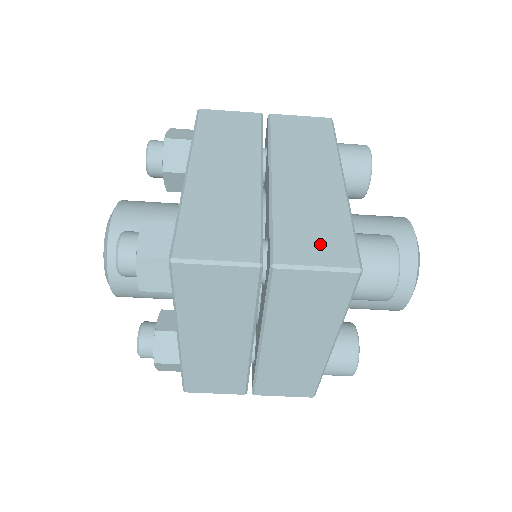
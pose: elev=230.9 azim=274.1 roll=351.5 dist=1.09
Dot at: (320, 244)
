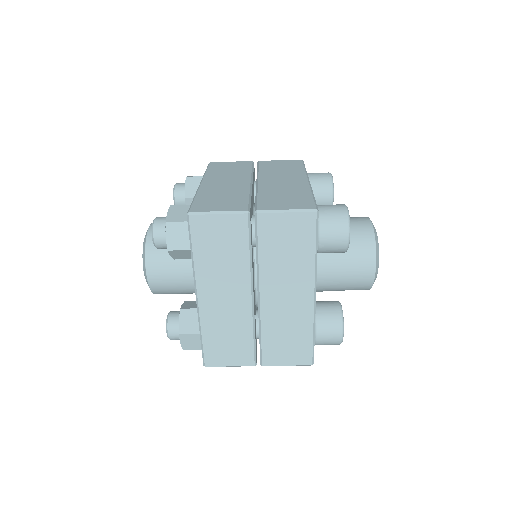
Dot at: (289, 202)
